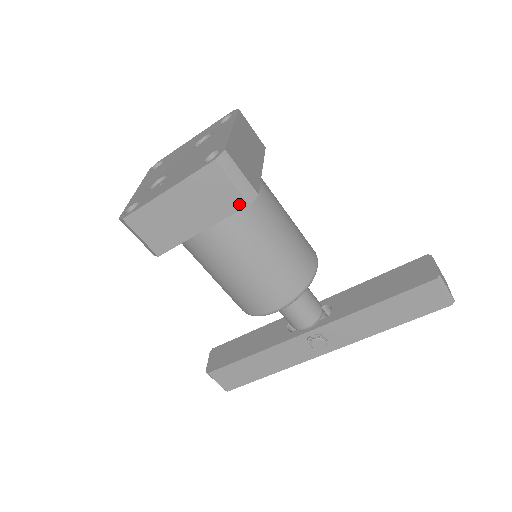
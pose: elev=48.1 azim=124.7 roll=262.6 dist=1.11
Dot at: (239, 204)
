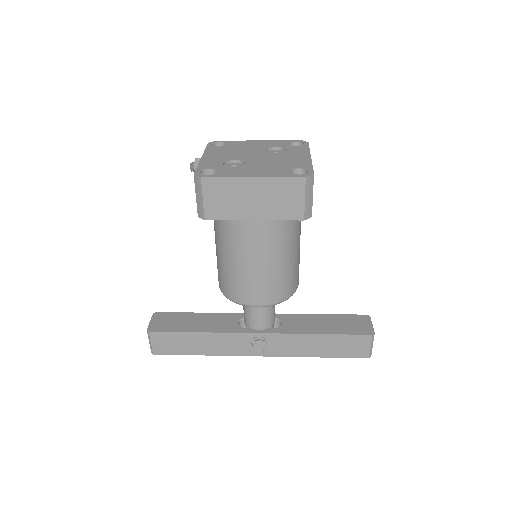
Dot at: (297, 216)
